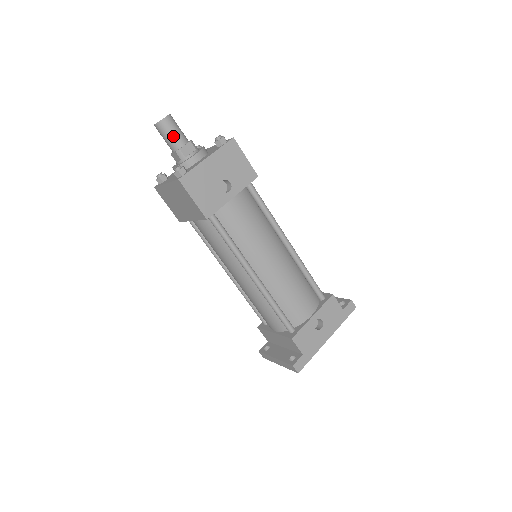
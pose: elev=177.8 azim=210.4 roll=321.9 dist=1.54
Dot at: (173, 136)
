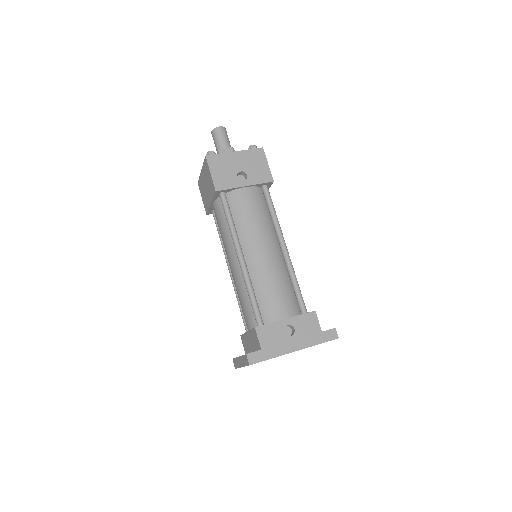
Dot at: (220, 140)
